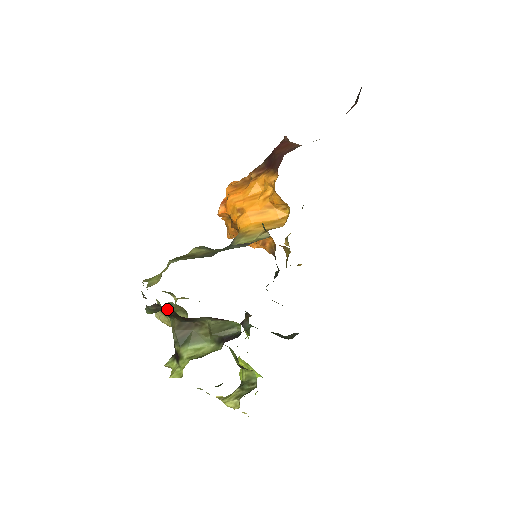
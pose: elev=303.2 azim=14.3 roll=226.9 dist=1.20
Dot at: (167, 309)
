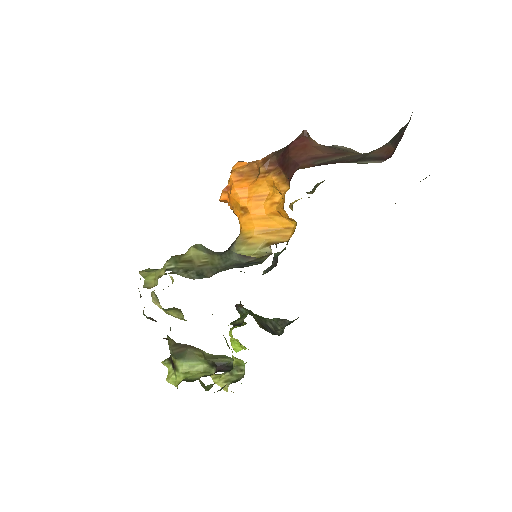
Dot at: occluded
